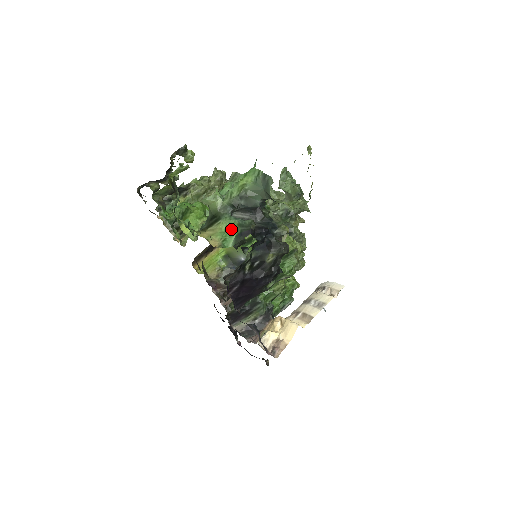
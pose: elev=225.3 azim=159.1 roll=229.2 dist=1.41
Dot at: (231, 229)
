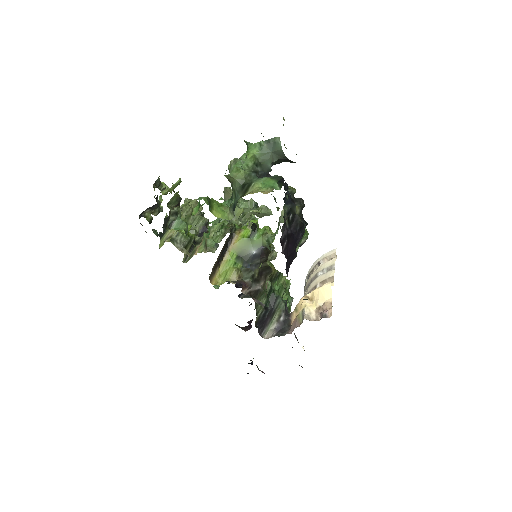
Dot at: (269, 182)
